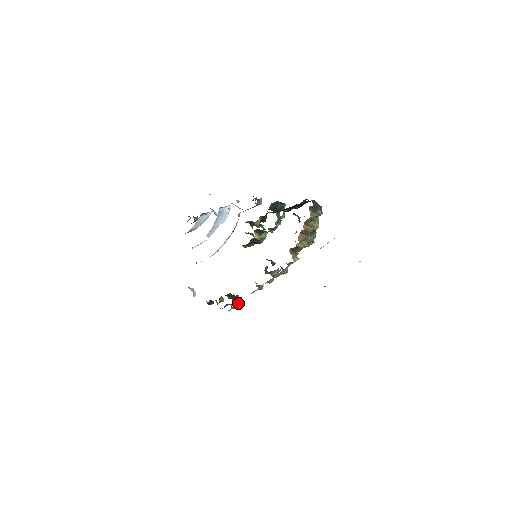
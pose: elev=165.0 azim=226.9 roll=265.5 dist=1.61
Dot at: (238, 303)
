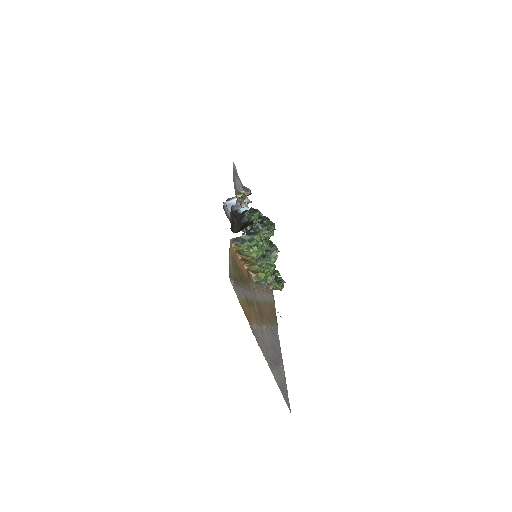
Dot at: (275, 287)
